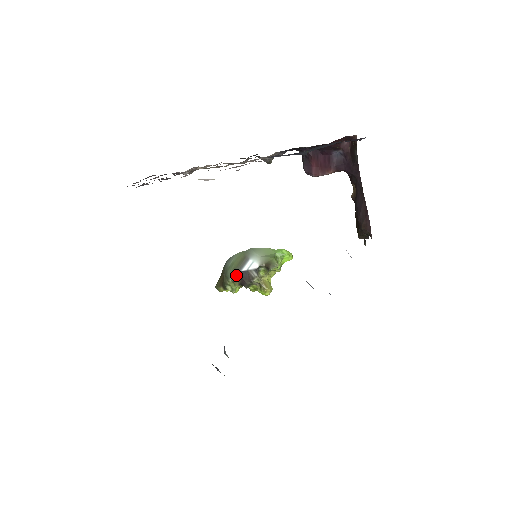
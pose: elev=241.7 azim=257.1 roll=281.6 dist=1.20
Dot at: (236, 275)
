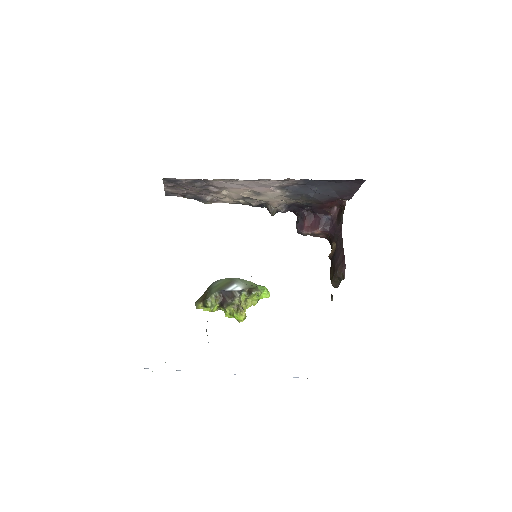
Dot at: (220, 293)
